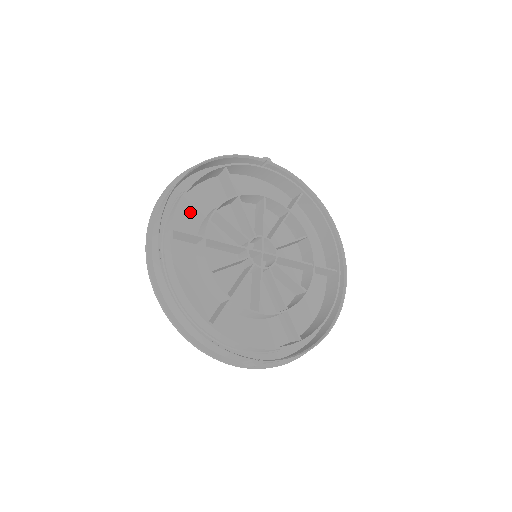
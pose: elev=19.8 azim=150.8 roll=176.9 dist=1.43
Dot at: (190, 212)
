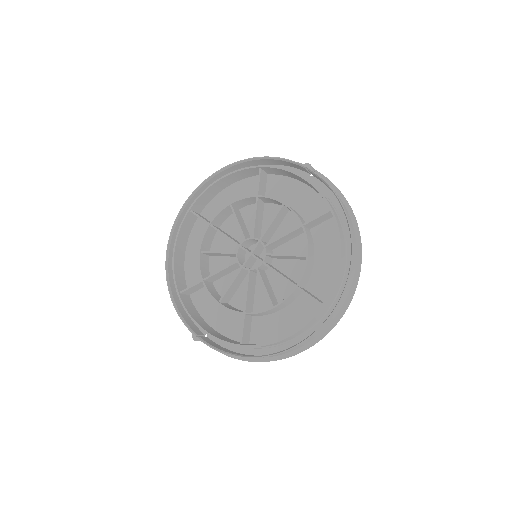
Dot at: (226, 201)
